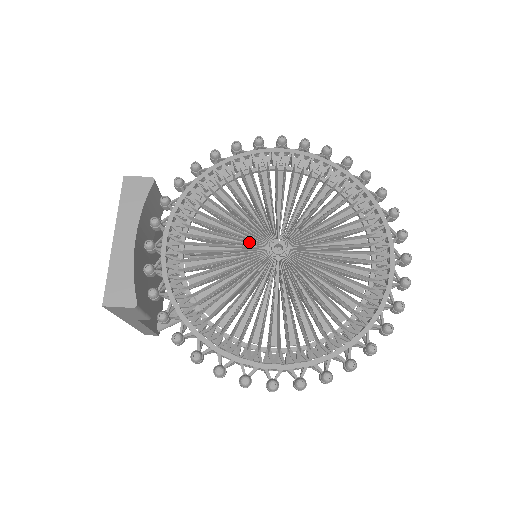
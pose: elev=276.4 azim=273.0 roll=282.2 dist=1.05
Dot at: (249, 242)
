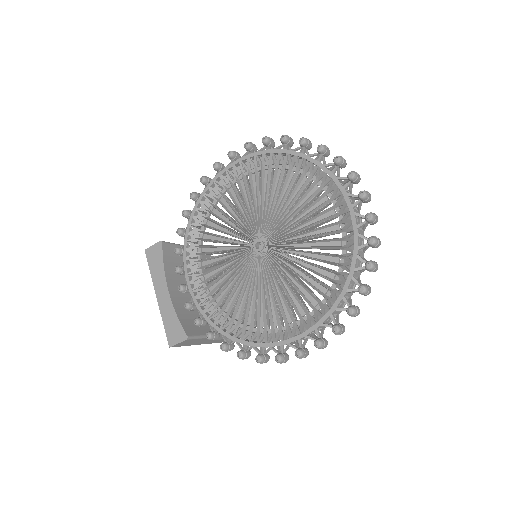
Dot at: (240, 251)
